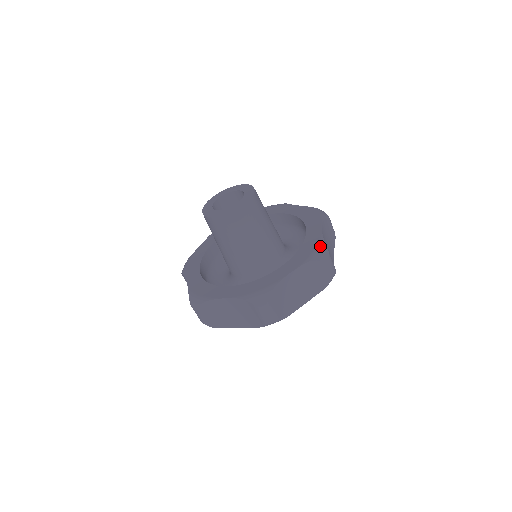
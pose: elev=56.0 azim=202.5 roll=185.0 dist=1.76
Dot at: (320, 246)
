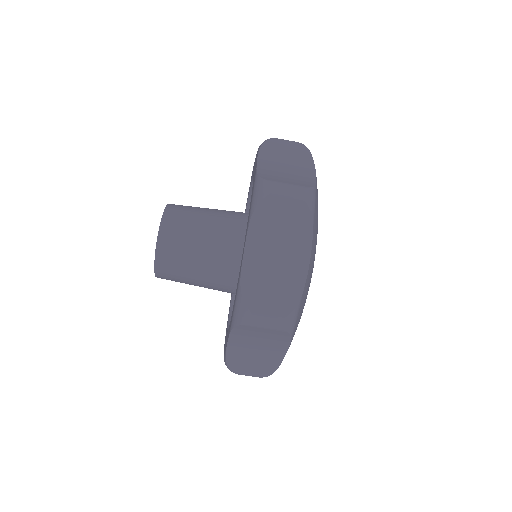
Dot at: occluded
